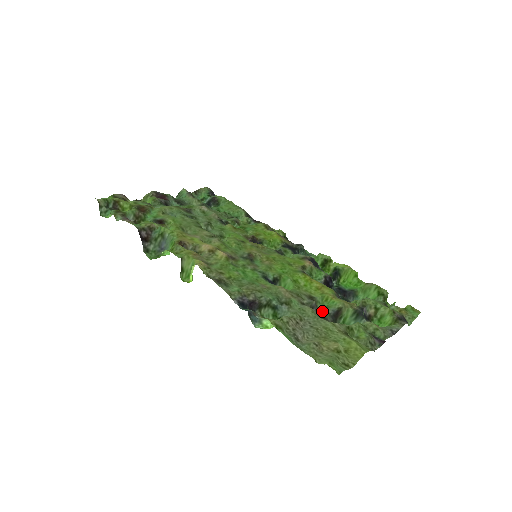
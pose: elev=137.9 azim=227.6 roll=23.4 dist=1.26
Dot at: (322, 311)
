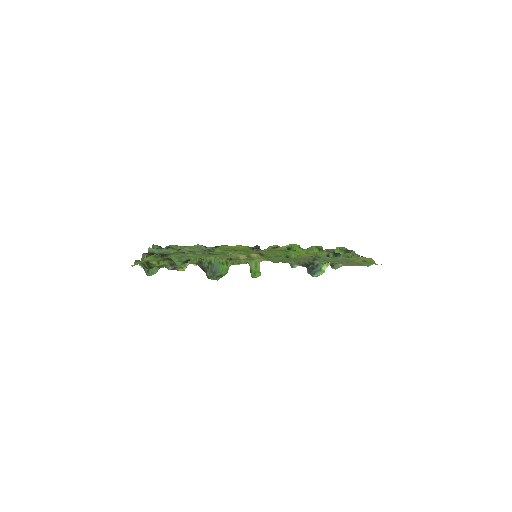
Dot at: occluded
